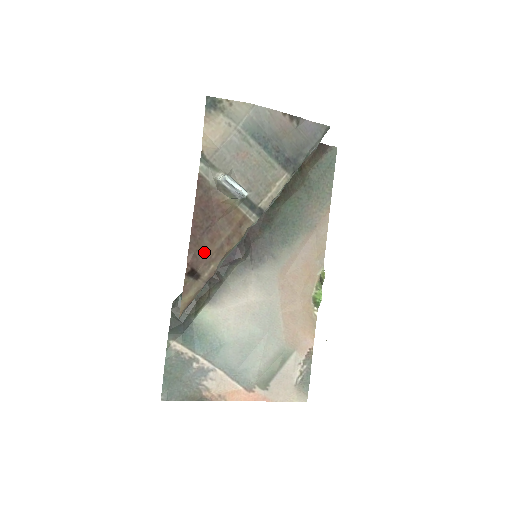
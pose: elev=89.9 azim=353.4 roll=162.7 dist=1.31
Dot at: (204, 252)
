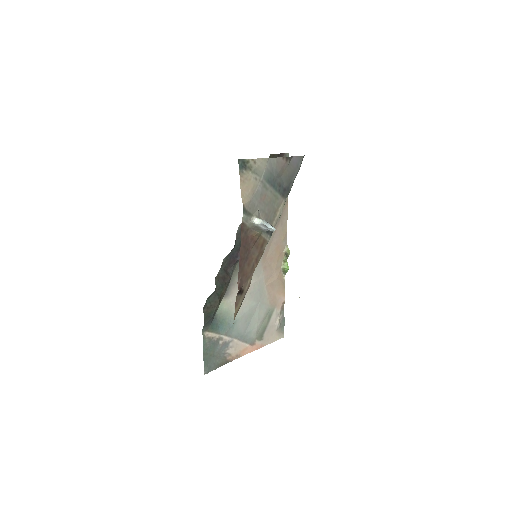
Dot at: (245, 274)
